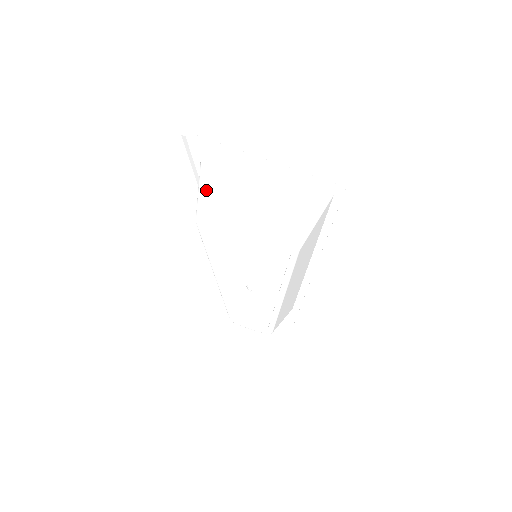
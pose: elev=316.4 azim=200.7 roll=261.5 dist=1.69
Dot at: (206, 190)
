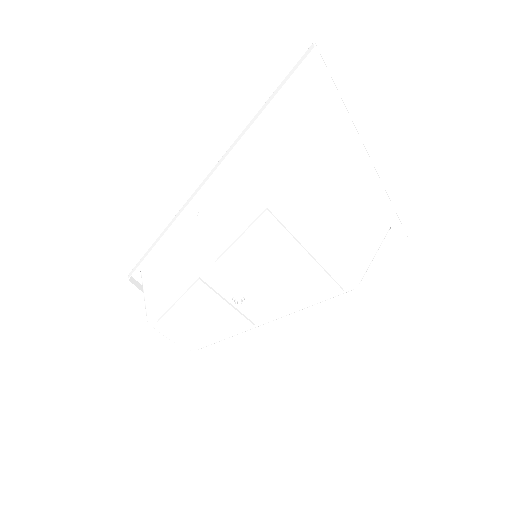
Dot at: (293, 151)
